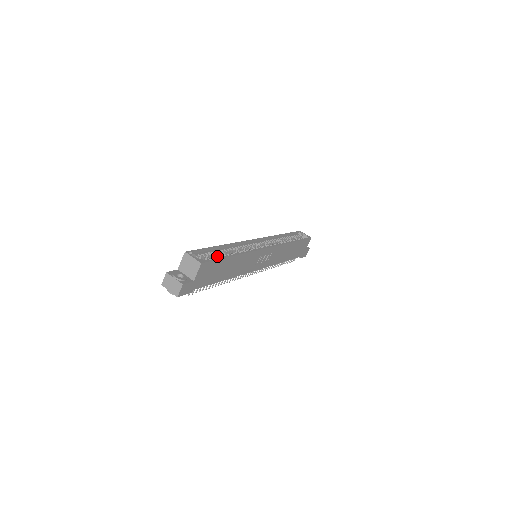
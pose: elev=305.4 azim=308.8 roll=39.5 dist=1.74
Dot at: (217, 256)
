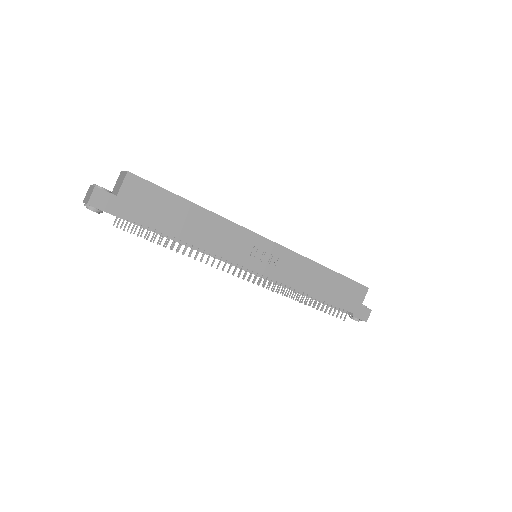
Dot at: occluded
